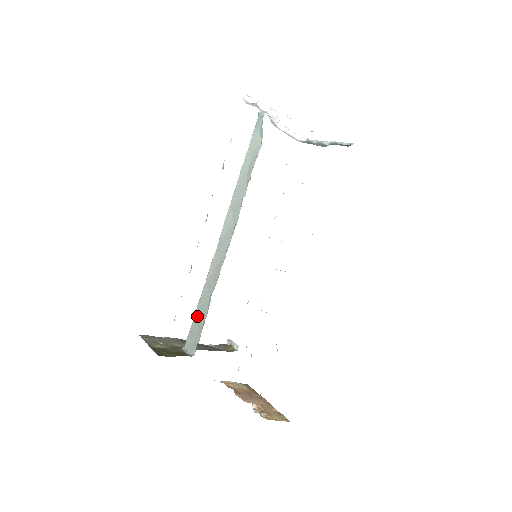
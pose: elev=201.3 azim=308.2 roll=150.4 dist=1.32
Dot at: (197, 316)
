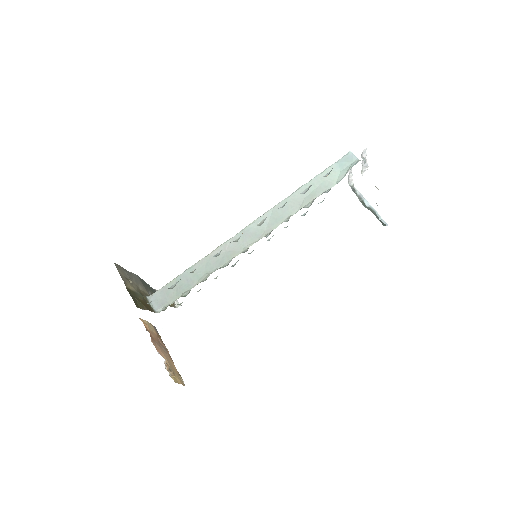
Dot at: (180, 280)
